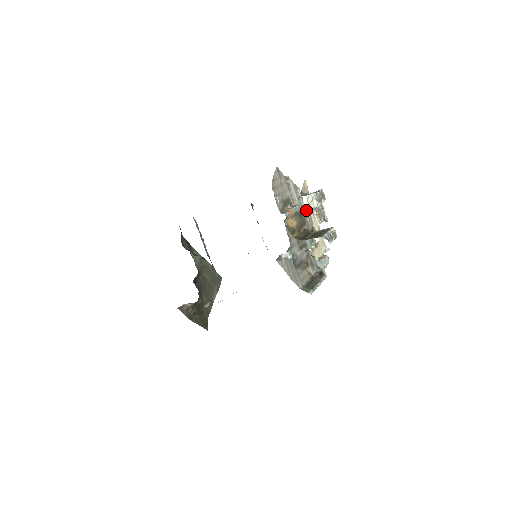
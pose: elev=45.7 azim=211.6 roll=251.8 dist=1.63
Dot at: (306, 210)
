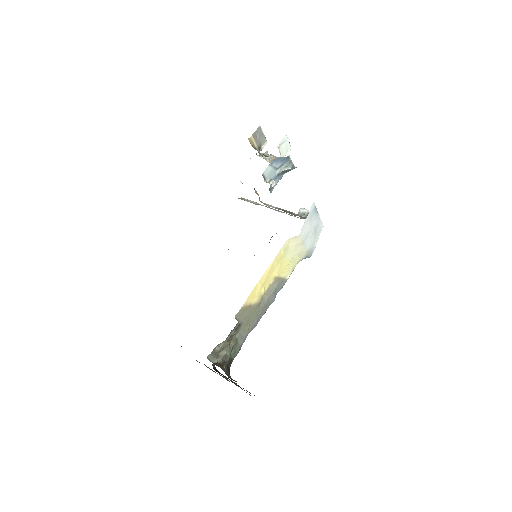
Dot at: (260, 153)
